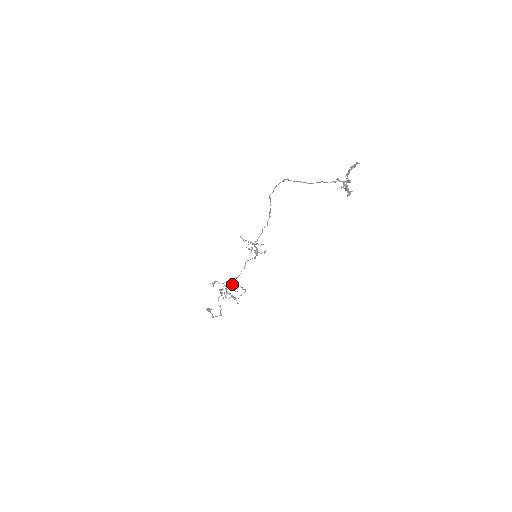
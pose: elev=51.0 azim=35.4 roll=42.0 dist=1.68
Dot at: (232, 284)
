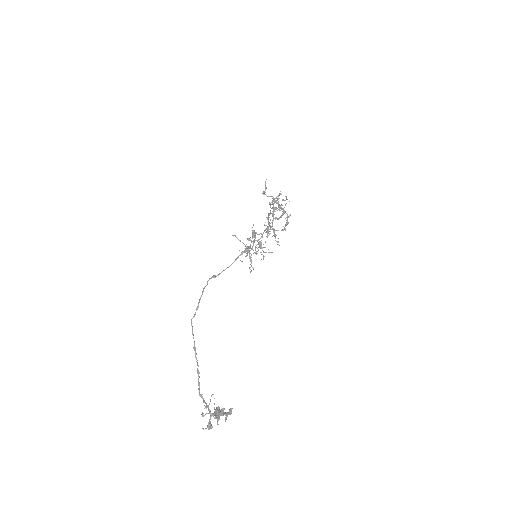
Dot at: (273, 215)
